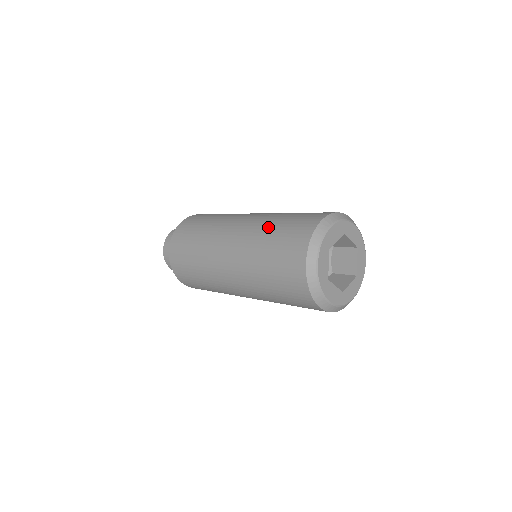
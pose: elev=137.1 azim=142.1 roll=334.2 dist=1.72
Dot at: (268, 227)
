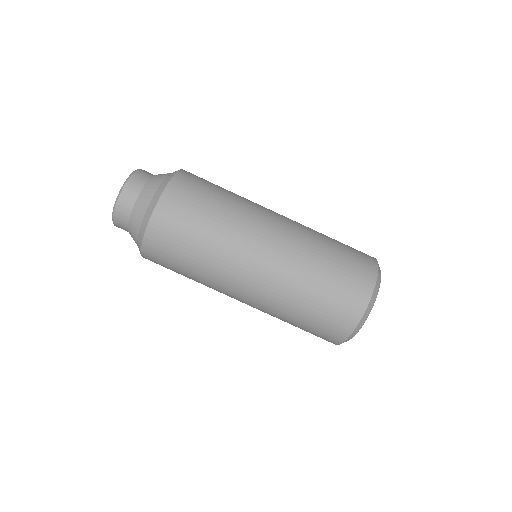
Dot at: (321, 249)
